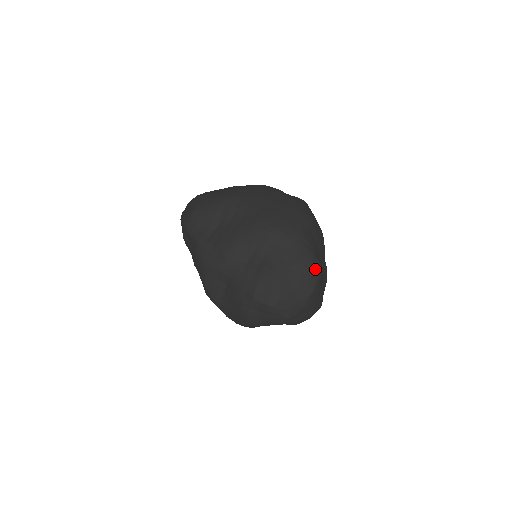
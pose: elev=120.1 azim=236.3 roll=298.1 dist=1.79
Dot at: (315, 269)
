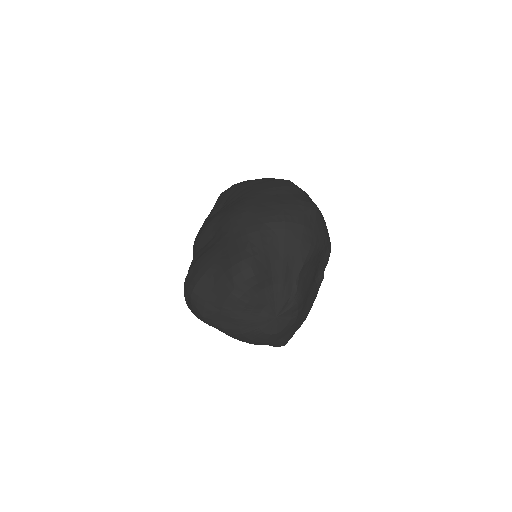
Dot at: (240, 271)
